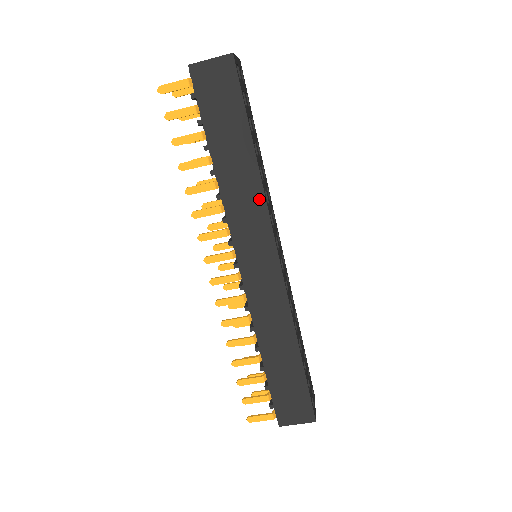
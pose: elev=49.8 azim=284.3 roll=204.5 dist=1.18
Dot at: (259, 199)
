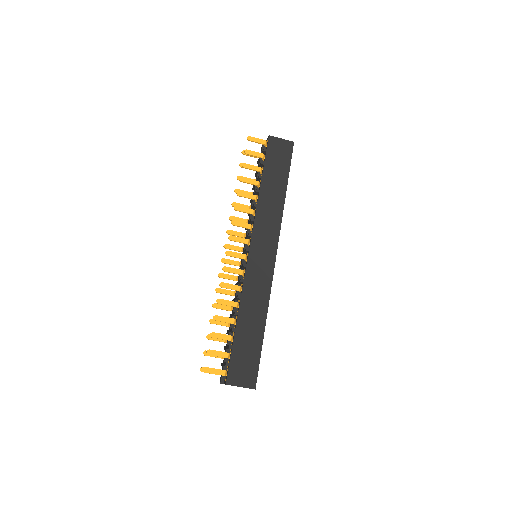
Dot at: (278, 217)
